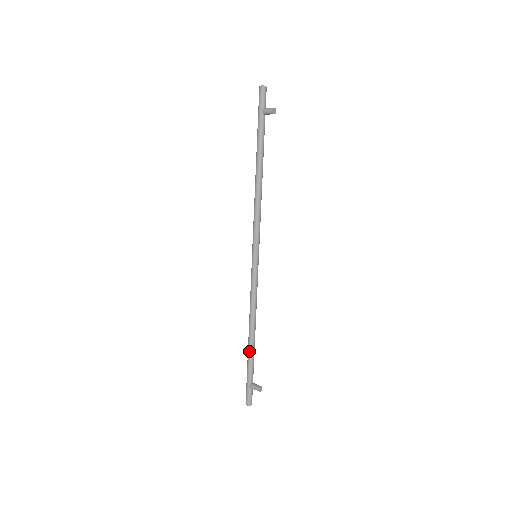
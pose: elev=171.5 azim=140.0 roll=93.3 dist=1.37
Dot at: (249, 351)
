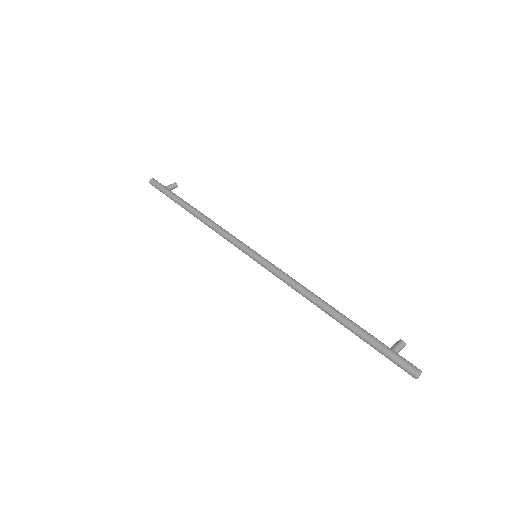
Dot at: (348, 319)
